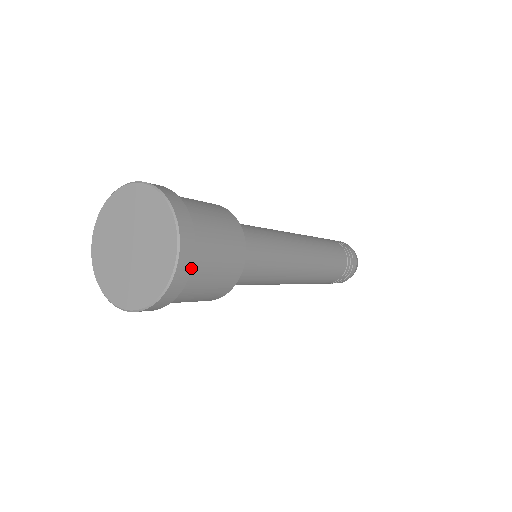
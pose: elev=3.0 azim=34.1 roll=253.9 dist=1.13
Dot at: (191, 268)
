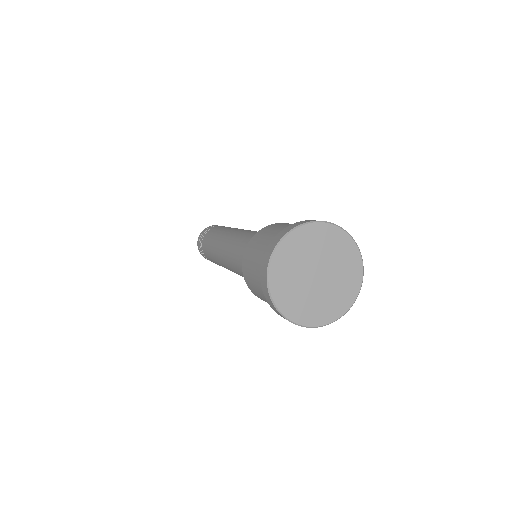
Dot at: occluded
